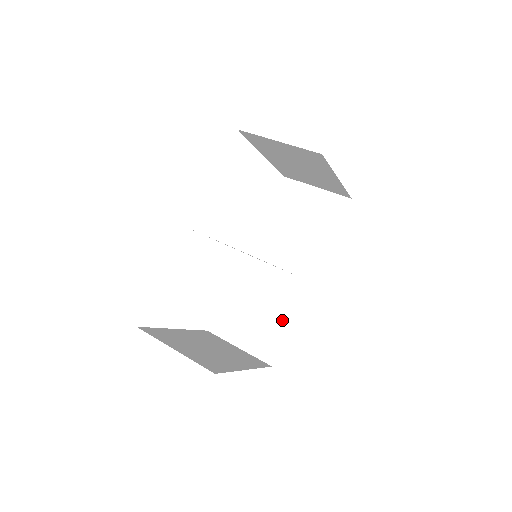
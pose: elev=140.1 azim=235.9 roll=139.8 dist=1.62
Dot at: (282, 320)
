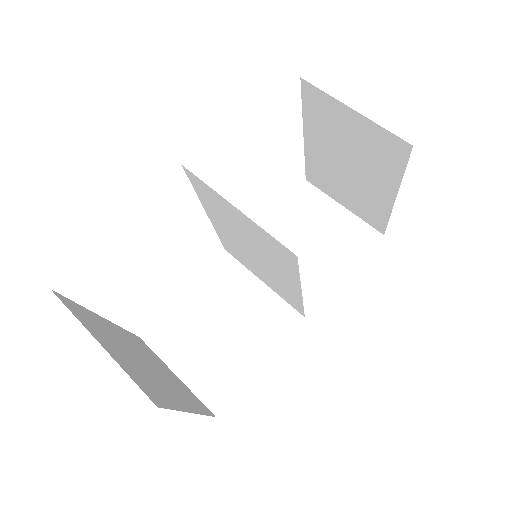
Dot at: (251, 357)
